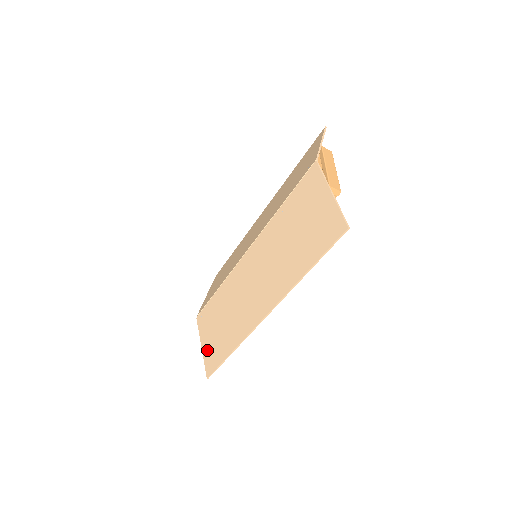
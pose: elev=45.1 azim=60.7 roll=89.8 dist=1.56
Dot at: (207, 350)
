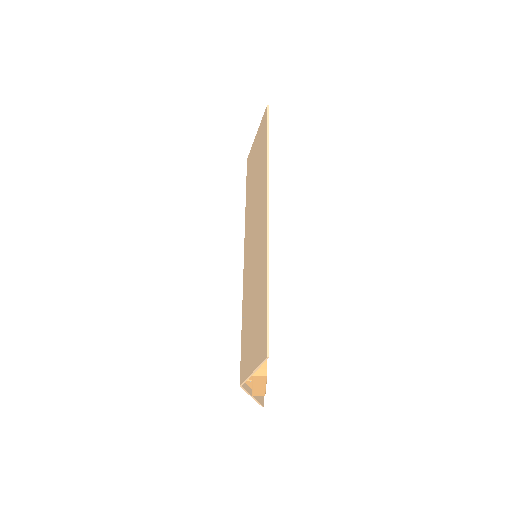
Dot at: (255, 352)
